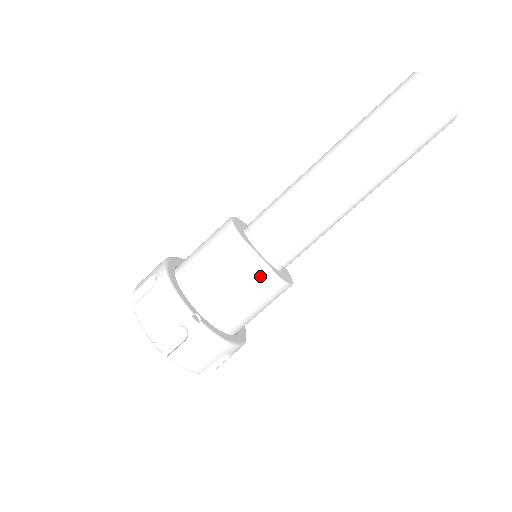
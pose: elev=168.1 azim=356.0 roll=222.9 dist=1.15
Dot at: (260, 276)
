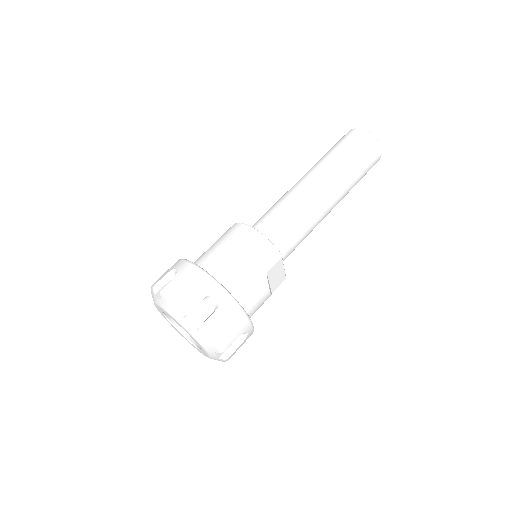
Dot at: (280, 279)
